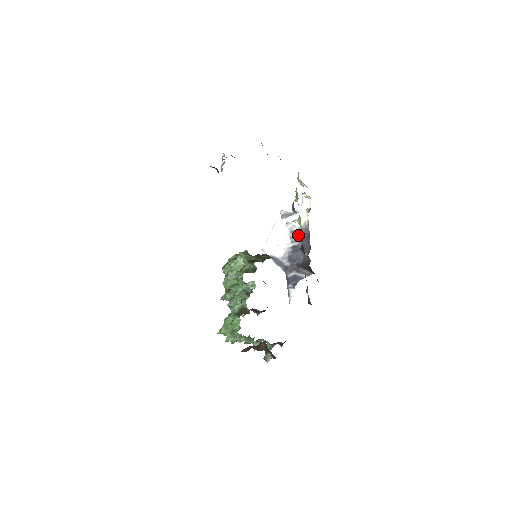
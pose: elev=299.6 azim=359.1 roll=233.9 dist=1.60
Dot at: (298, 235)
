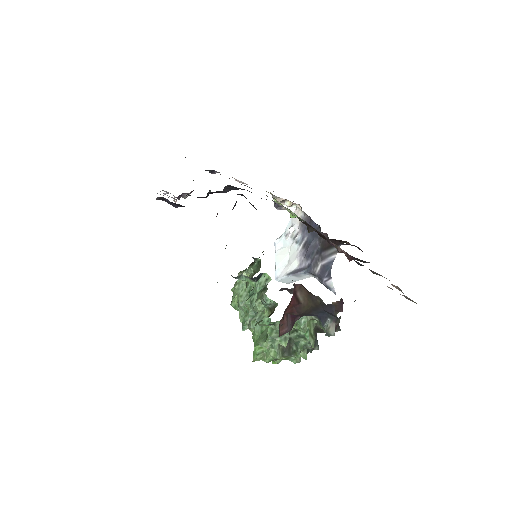
Dot at: (302, 232)
